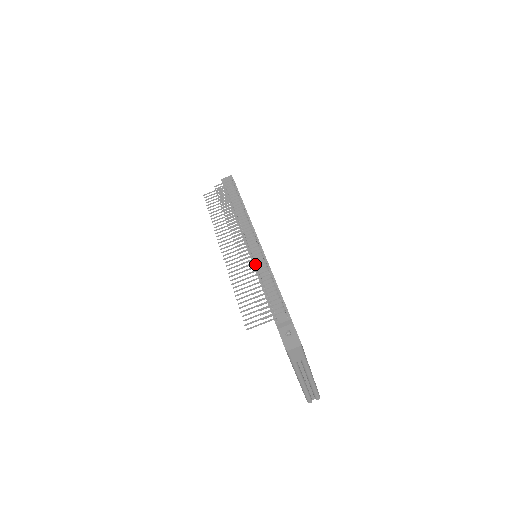
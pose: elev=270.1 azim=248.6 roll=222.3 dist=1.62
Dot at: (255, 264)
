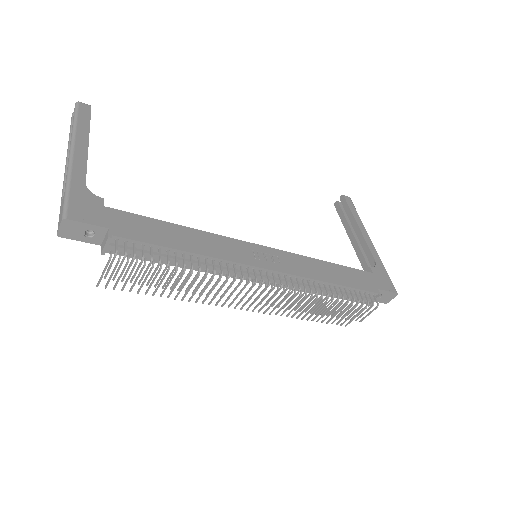
Dot at: (295, 291)
